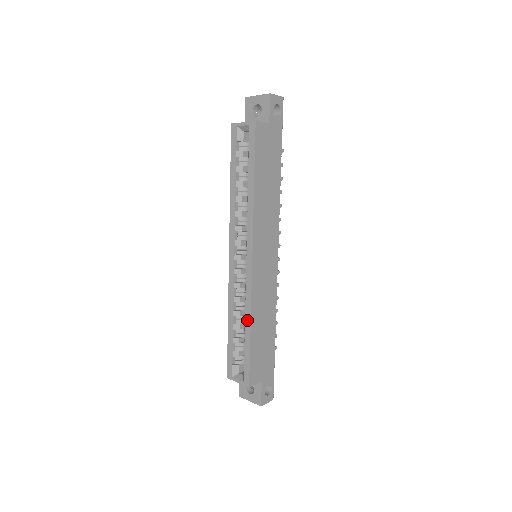
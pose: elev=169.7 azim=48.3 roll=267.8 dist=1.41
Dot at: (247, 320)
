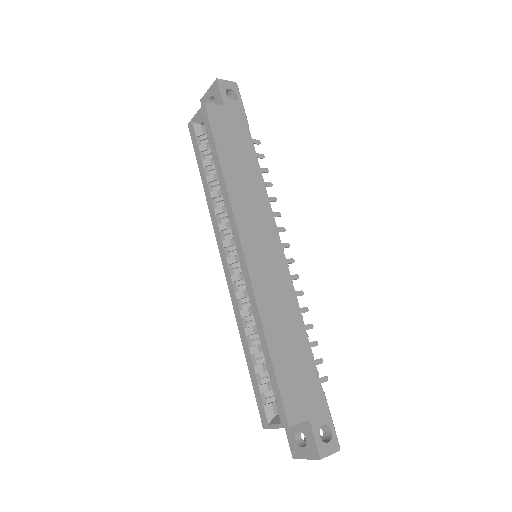
Dot at: (259, 331)
